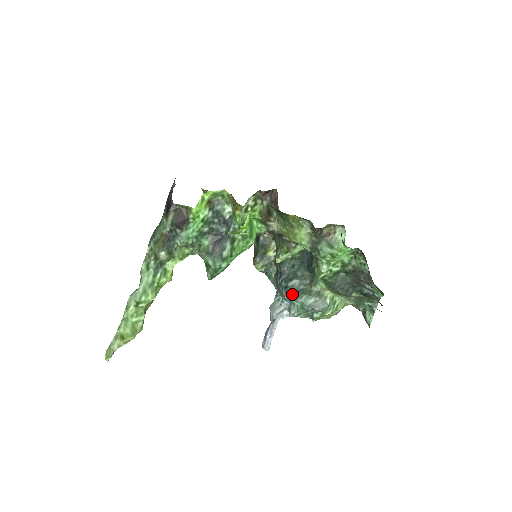
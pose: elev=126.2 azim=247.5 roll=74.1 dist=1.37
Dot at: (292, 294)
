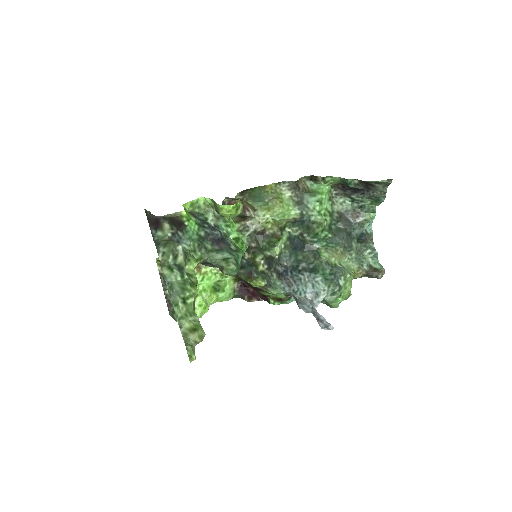
Dot at: (309, 272)
